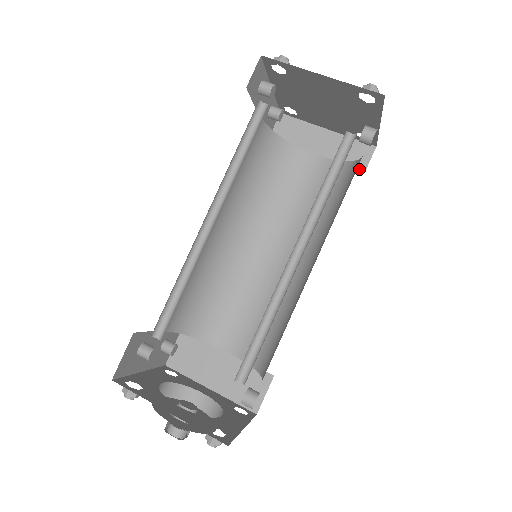
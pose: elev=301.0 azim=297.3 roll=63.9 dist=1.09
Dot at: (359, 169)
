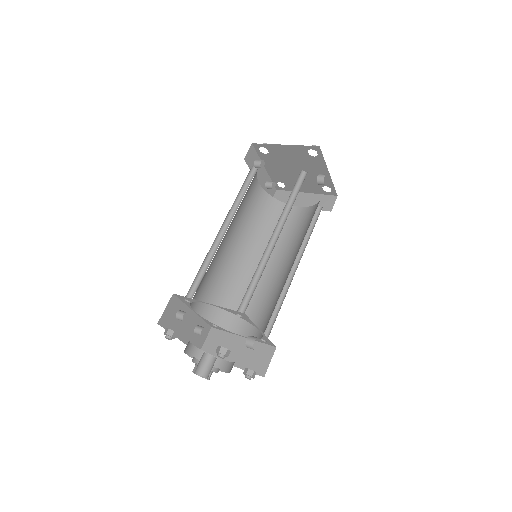
Dot at: (328, 210)
